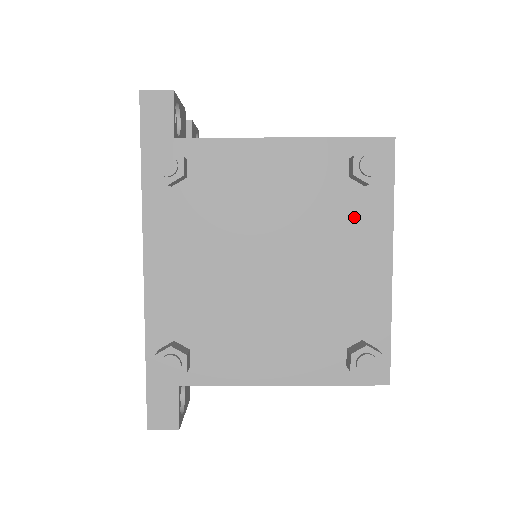
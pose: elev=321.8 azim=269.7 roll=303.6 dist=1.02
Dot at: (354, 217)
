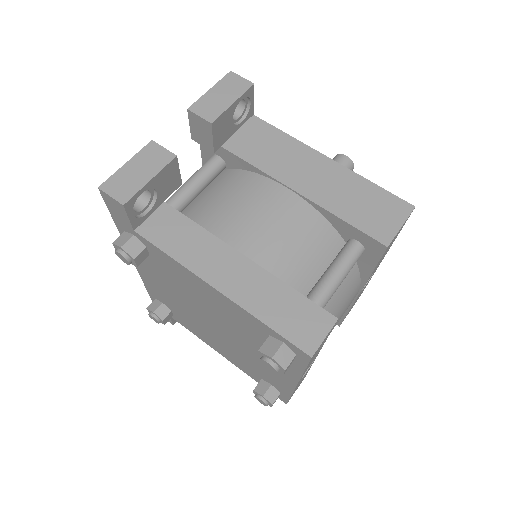
Dot at: occluded
